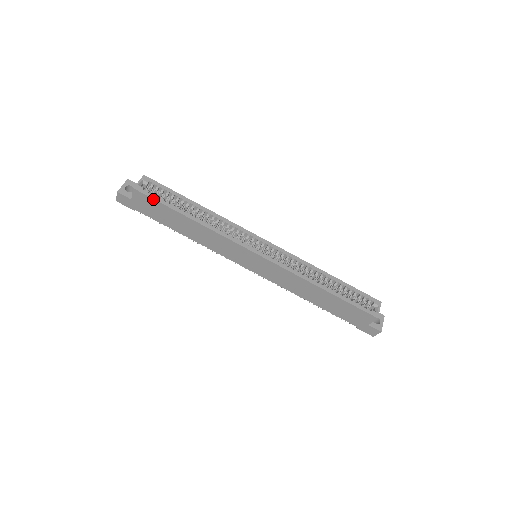
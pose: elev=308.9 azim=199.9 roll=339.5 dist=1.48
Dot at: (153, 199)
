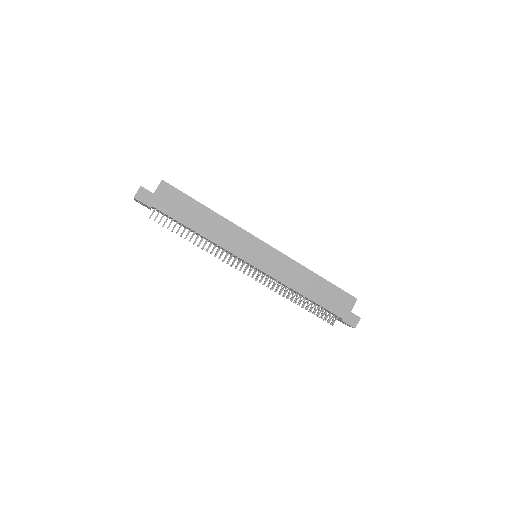
Dot at: (179, 190)
